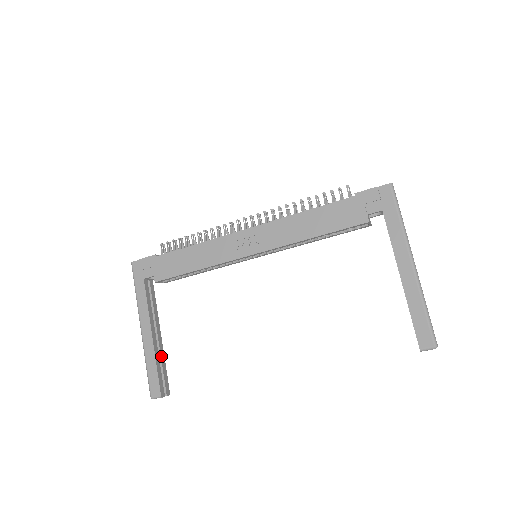
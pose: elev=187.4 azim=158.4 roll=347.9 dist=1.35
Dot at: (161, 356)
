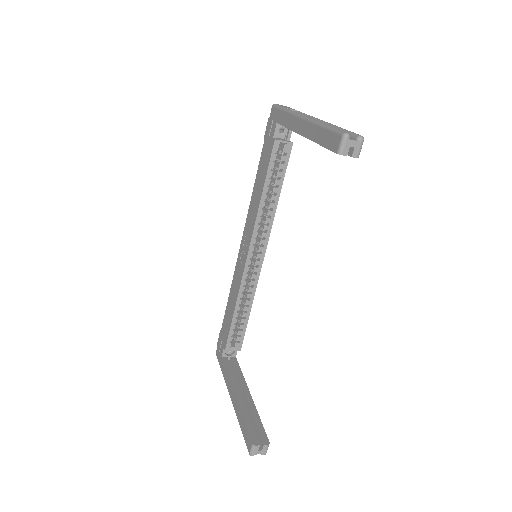
Dot at: (251, 411)
